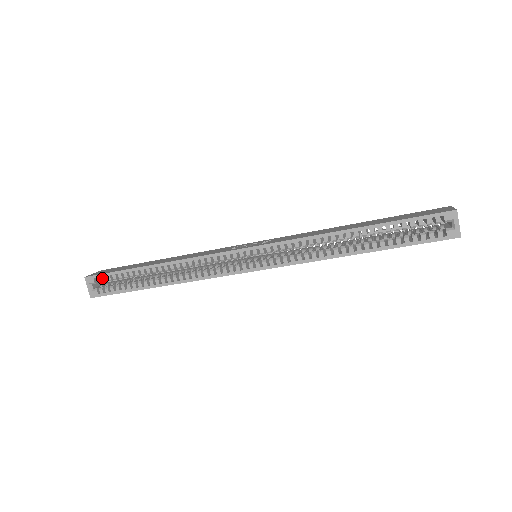
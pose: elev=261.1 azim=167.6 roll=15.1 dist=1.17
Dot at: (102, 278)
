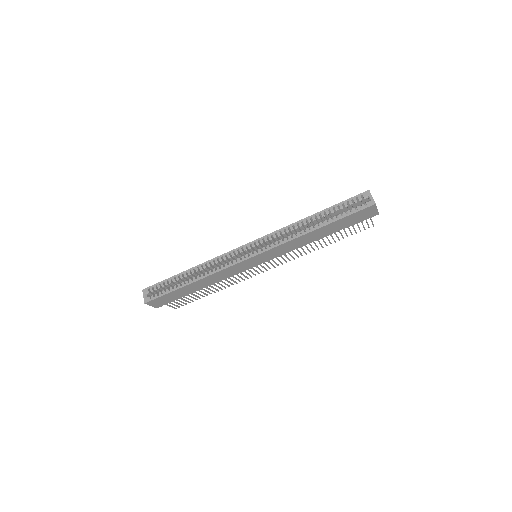
Dot at: (154, 287)
